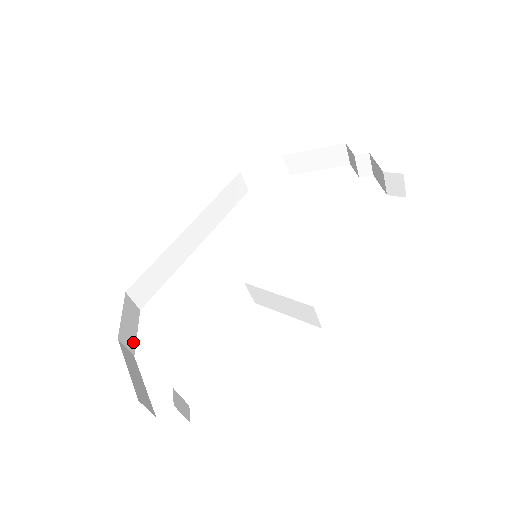
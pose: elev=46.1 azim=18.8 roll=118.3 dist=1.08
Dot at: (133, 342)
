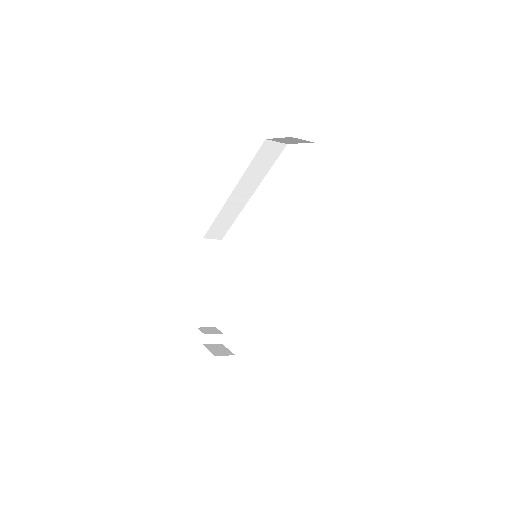
Dot at: (214, 268)
